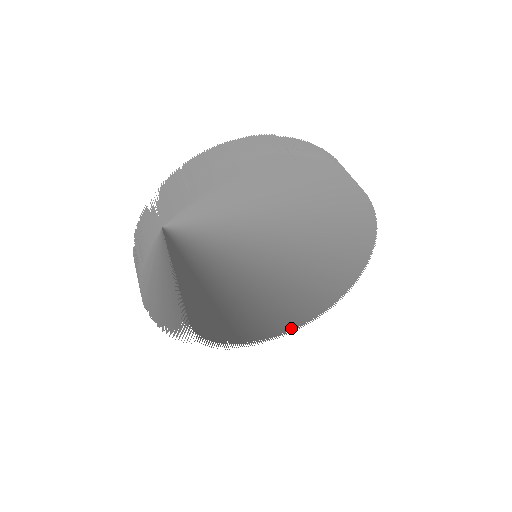
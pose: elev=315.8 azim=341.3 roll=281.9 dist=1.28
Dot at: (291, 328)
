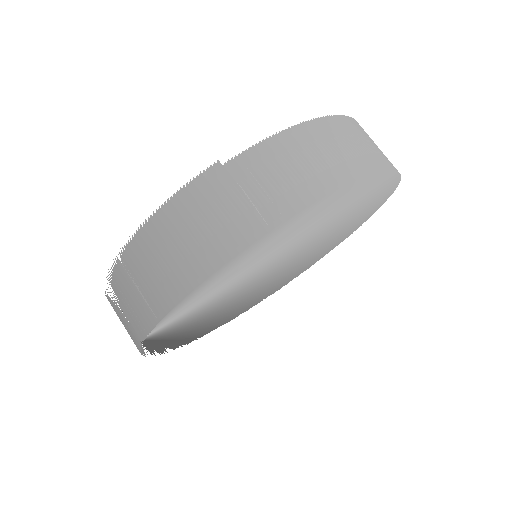
Dot at: occluded
